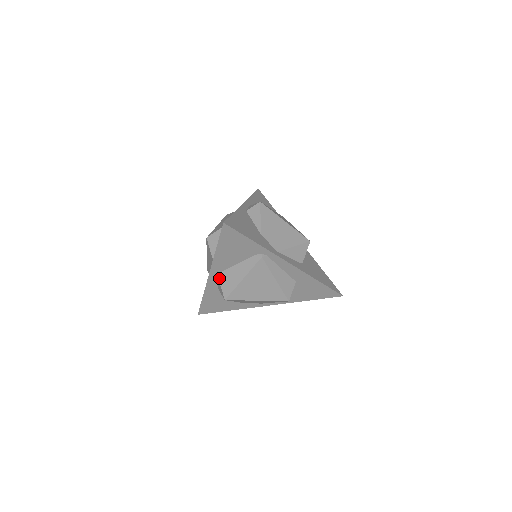
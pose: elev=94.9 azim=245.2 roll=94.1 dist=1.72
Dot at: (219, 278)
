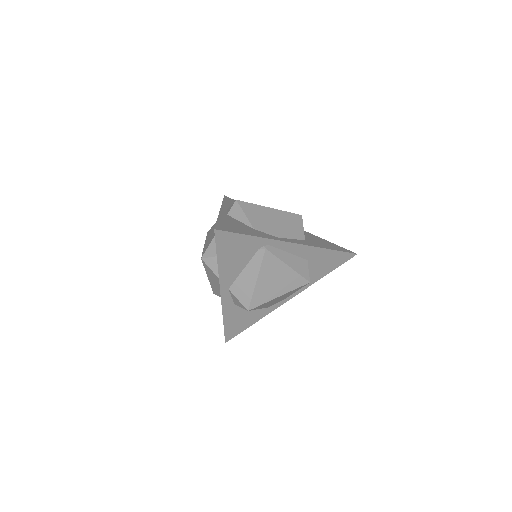
Dot at: (232, 292)
